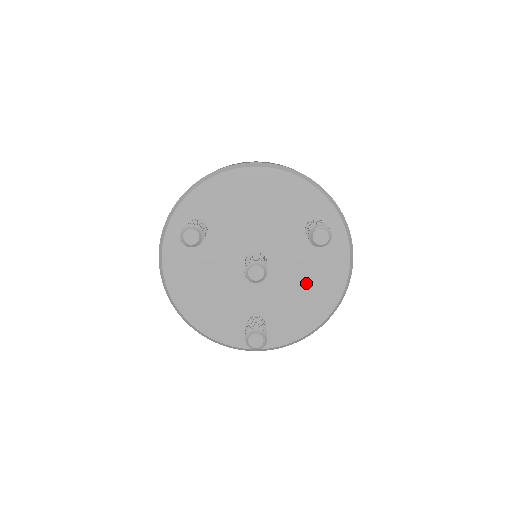
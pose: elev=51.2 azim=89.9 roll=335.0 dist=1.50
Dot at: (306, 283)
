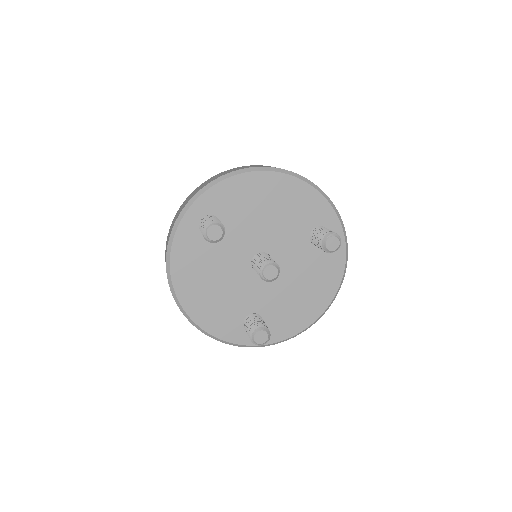
Dot at: (304, 285)
